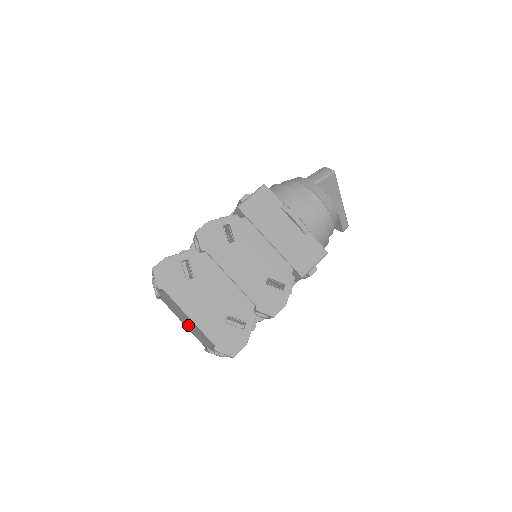
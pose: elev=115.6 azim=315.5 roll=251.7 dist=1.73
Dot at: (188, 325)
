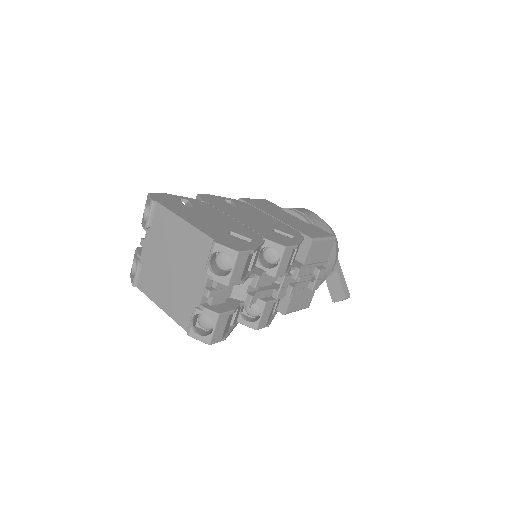
Dot at: (172, 282)
